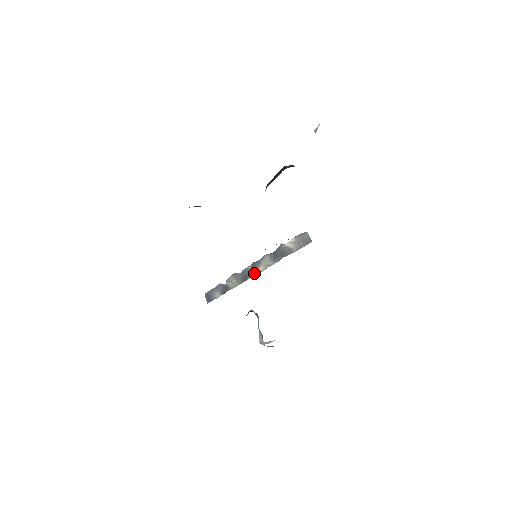
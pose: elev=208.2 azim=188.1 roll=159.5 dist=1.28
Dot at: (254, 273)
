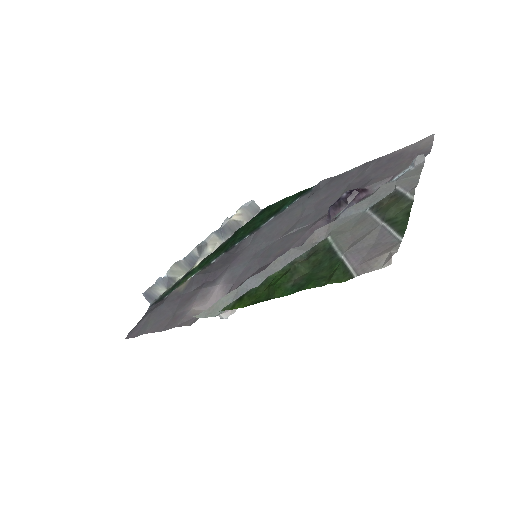
Dot at: (202, 256)
